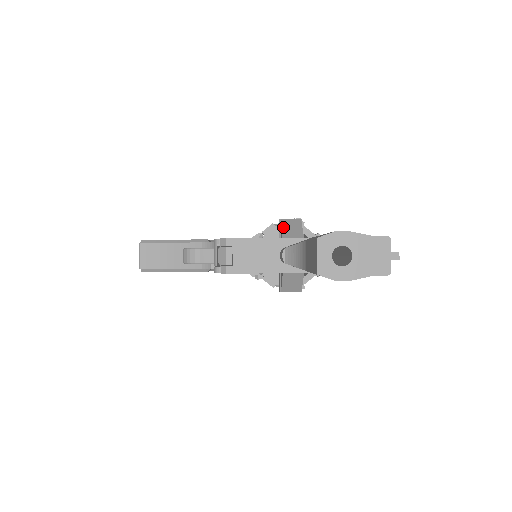
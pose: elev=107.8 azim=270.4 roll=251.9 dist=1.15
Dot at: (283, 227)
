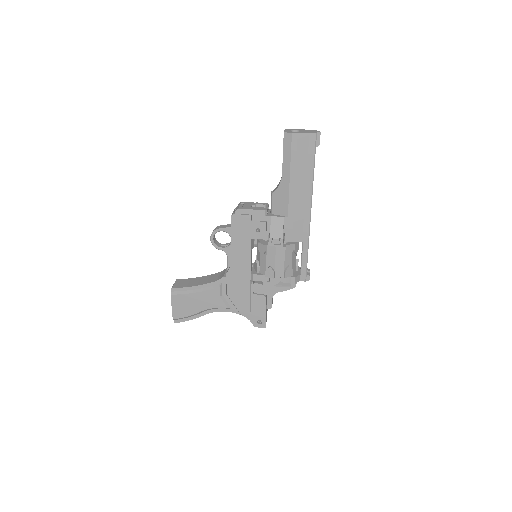
Dot at: occluded
